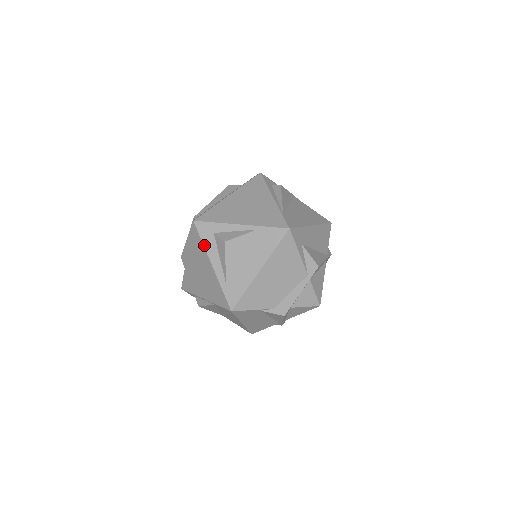
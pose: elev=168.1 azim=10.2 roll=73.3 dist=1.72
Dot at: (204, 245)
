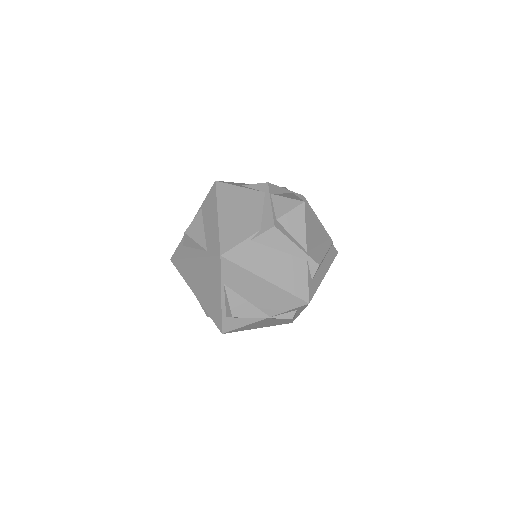
Dot at: (182, 258)
